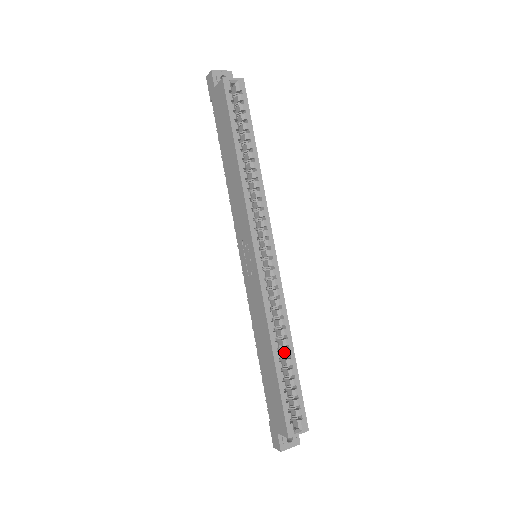
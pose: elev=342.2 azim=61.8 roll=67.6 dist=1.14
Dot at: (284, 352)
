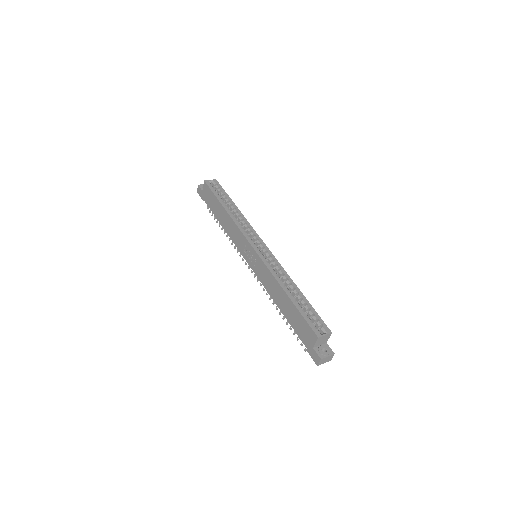
Dot at: (293, 293)
